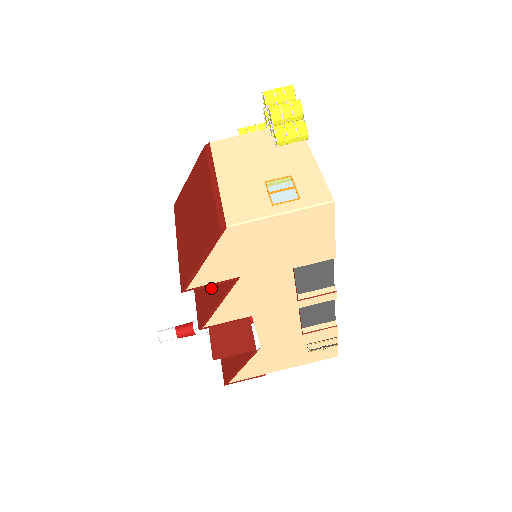
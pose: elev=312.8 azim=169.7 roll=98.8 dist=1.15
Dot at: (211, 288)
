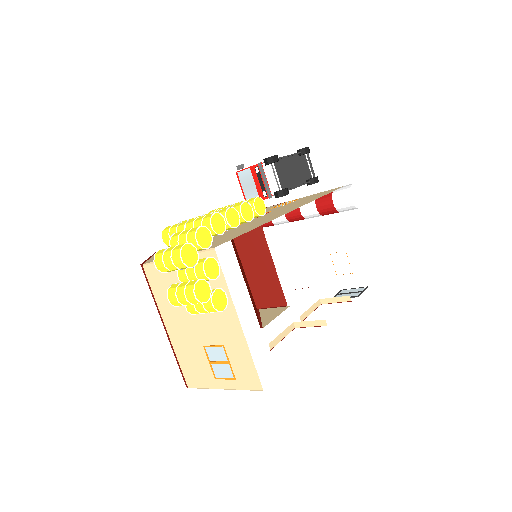
Dot at: occluded
